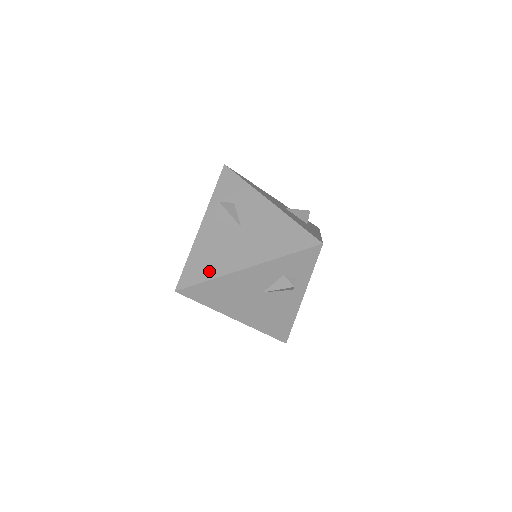
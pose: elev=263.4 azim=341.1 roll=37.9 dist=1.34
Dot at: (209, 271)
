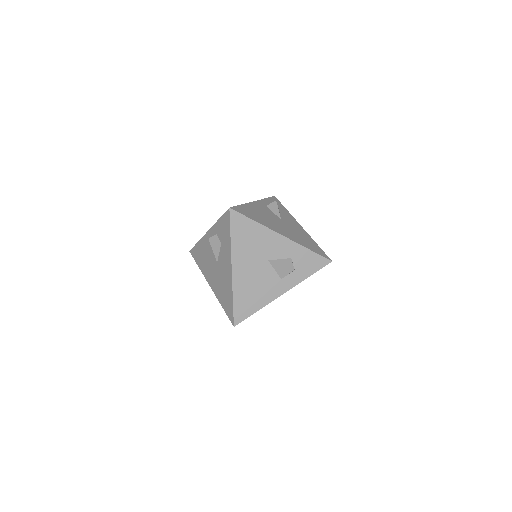
Dot at: (200, 263)
